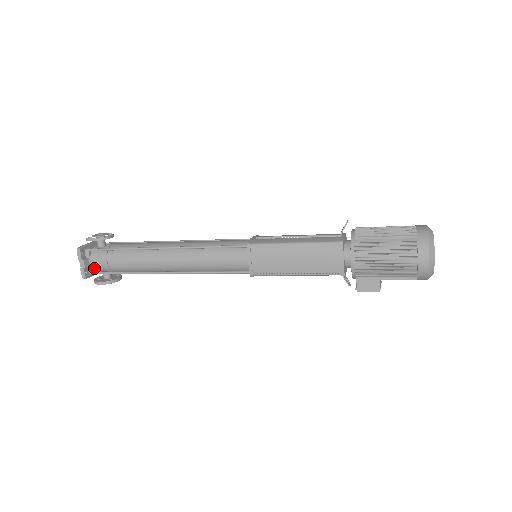
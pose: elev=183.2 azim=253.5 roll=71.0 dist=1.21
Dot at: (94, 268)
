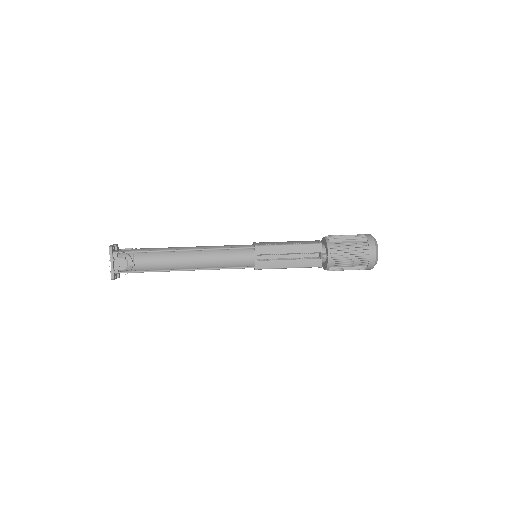
Dot at: occluded
